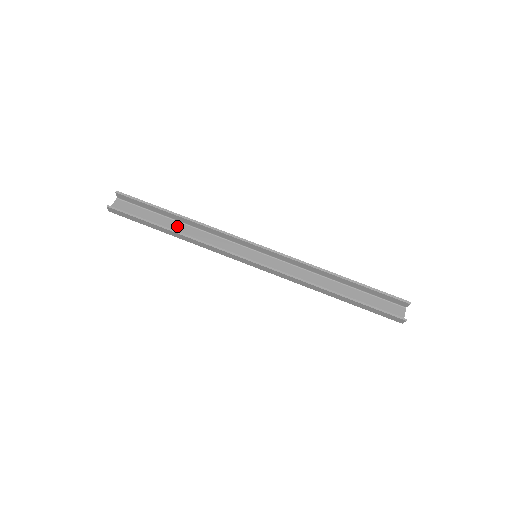
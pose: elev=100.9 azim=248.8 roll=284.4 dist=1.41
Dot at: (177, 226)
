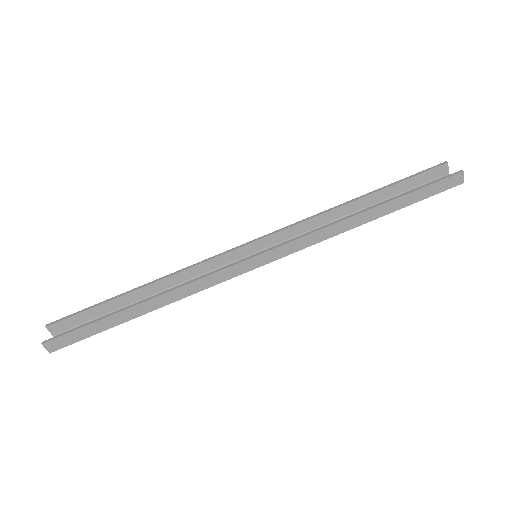
Dot at: occluded
